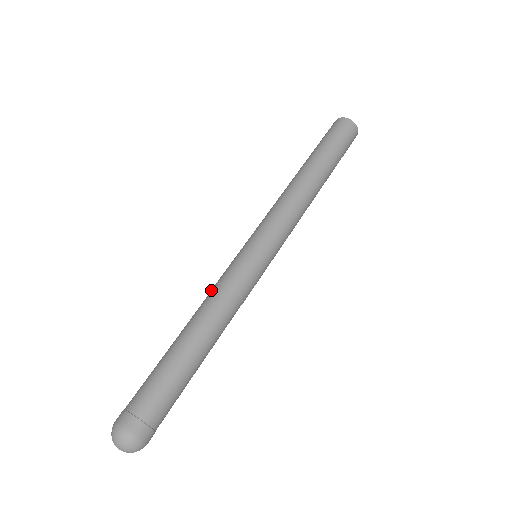
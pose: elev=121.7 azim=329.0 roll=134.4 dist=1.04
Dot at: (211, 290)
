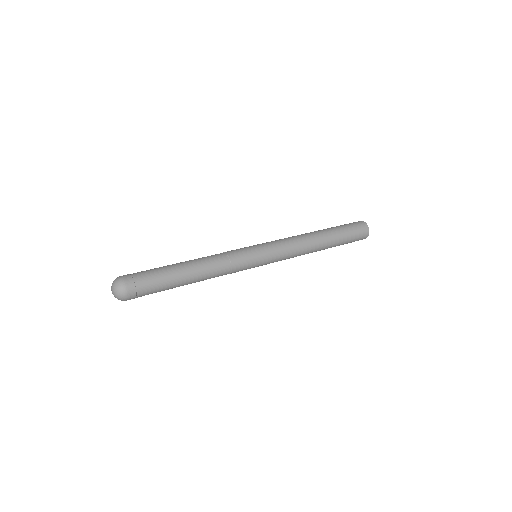
Dot at: occluded
